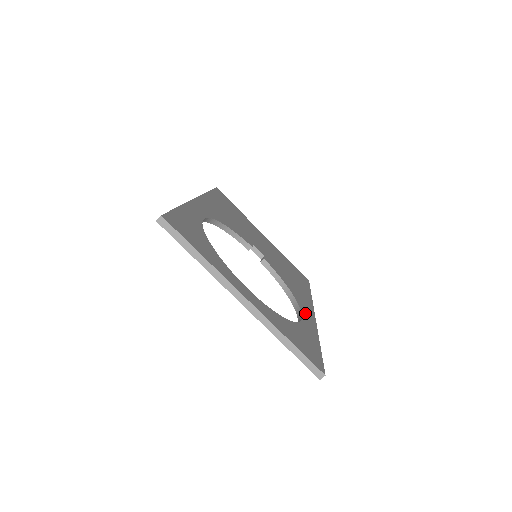
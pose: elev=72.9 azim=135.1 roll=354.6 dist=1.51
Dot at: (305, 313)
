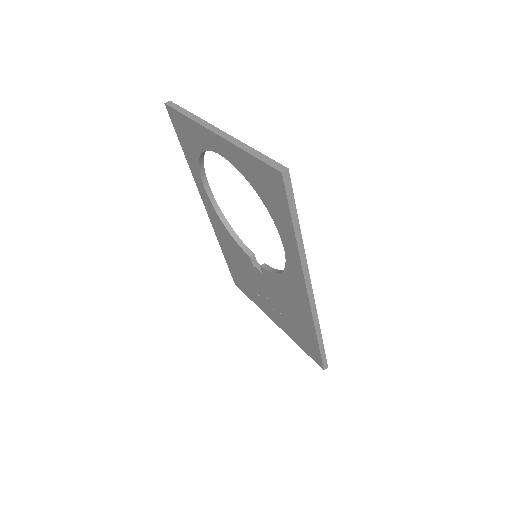
Dot at: occluded
